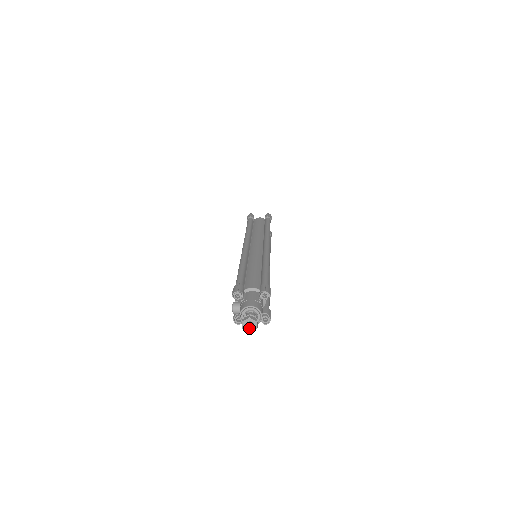
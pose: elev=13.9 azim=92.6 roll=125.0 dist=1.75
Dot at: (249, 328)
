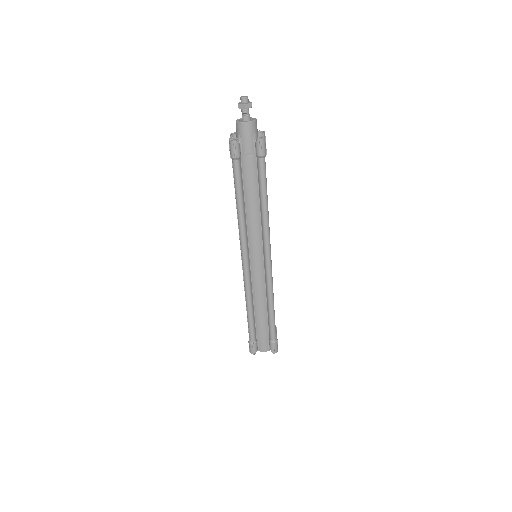
Dot at: (244, 96)
